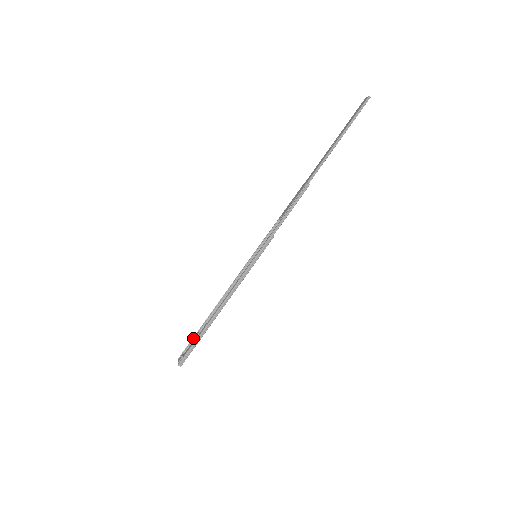
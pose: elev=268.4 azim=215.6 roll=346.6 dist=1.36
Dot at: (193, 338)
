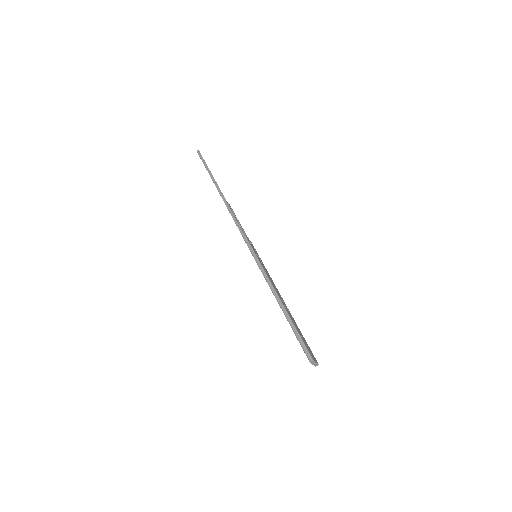
Dot at: occluded
